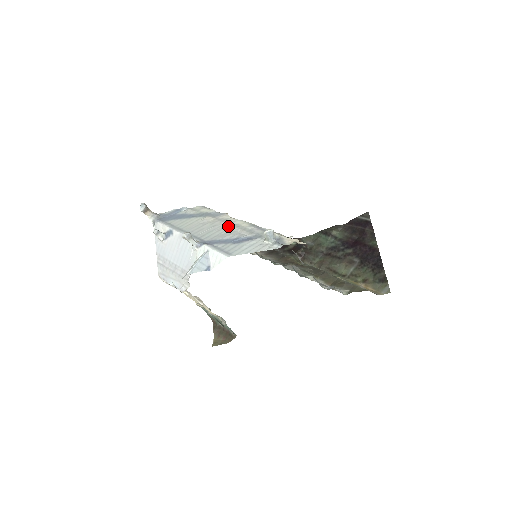
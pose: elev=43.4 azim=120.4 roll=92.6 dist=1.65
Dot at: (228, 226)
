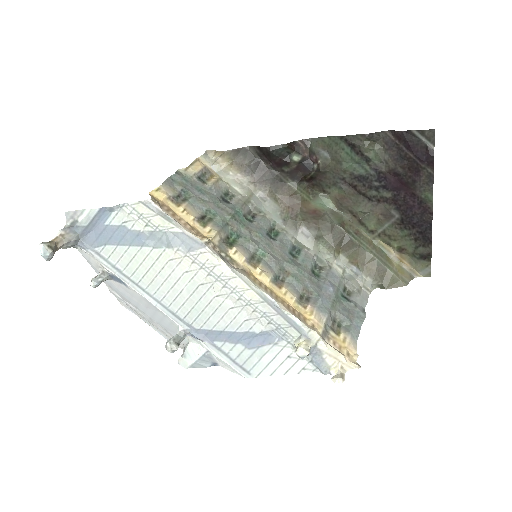
Dot at: (223, 294)
